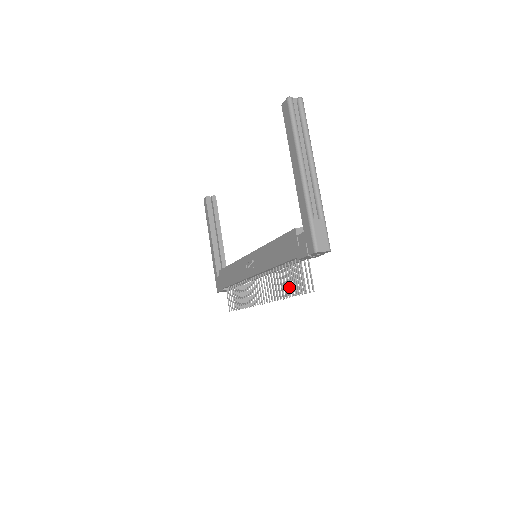
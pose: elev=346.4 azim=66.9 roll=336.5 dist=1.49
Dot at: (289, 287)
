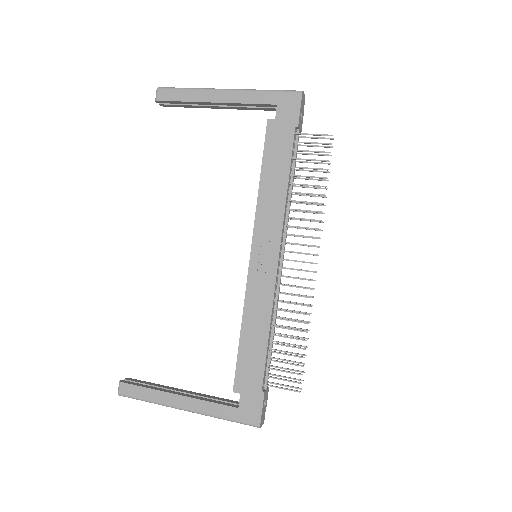
Dot at: (318, 168)
